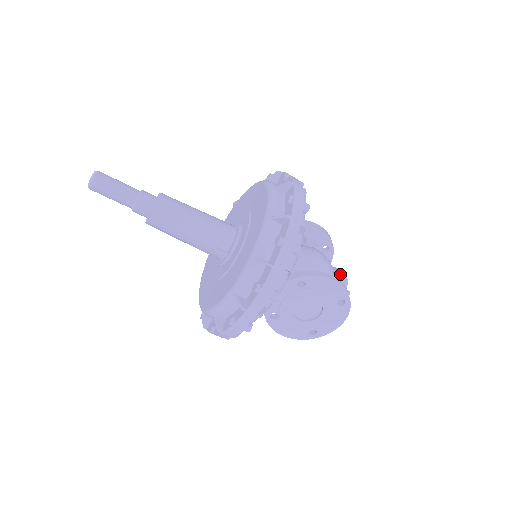
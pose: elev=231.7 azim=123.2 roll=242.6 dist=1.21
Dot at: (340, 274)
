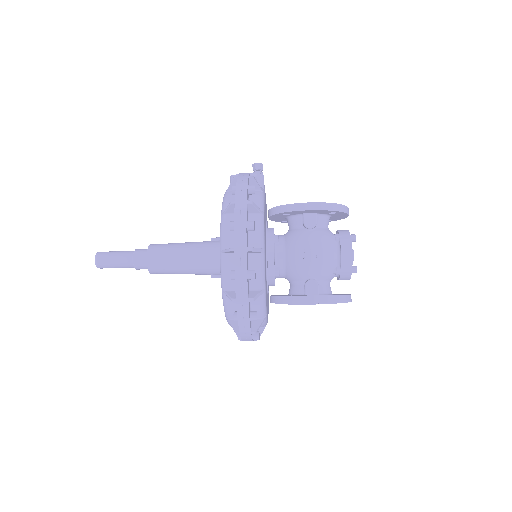
Dot at: (343, 256)
